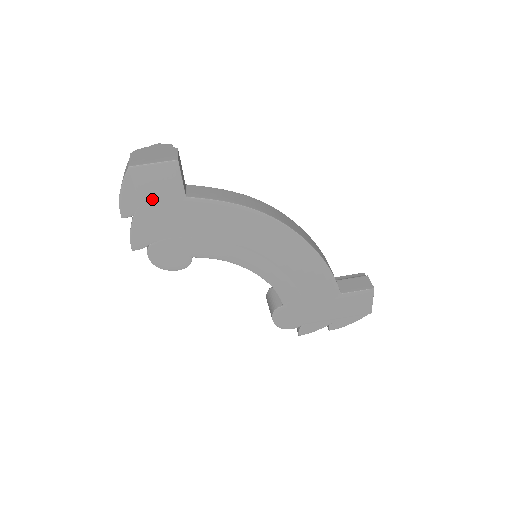
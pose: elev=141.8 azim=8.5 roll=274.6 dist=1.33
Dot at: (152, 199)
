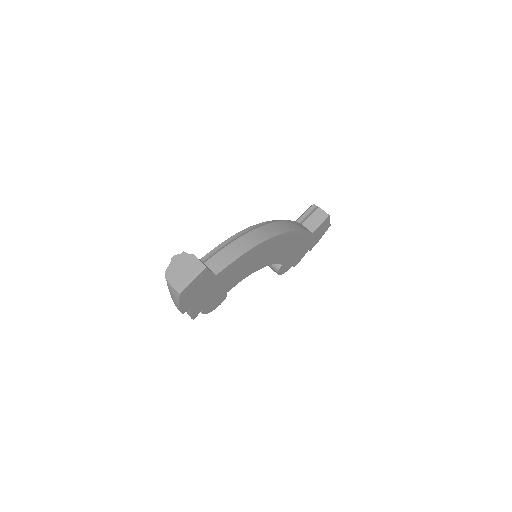
Dot at: (197, 293)
